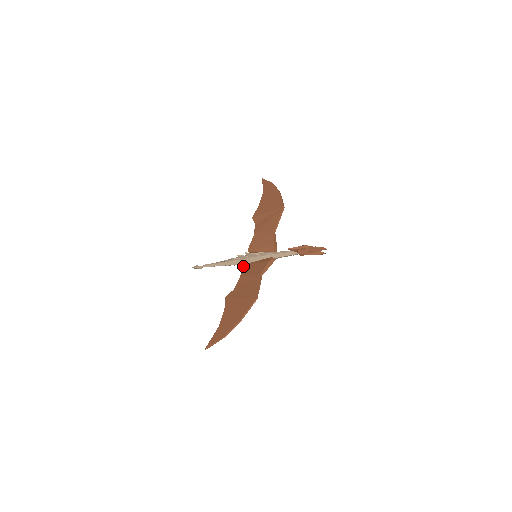
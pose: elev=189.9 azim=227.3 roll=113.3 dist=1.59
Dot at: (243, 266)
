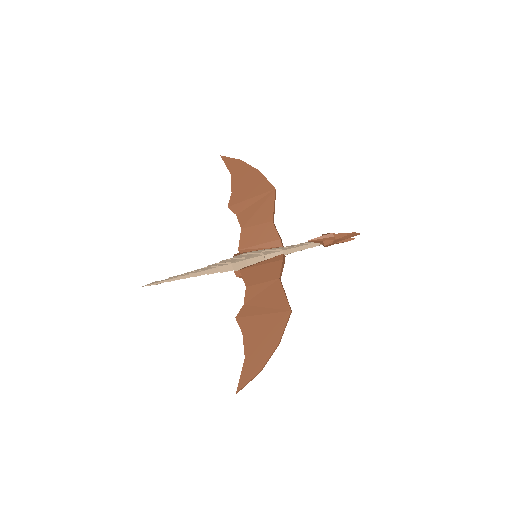
Dot at: (242, 272)
